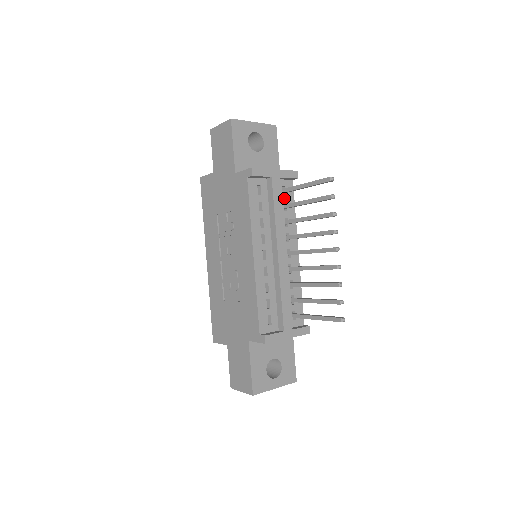
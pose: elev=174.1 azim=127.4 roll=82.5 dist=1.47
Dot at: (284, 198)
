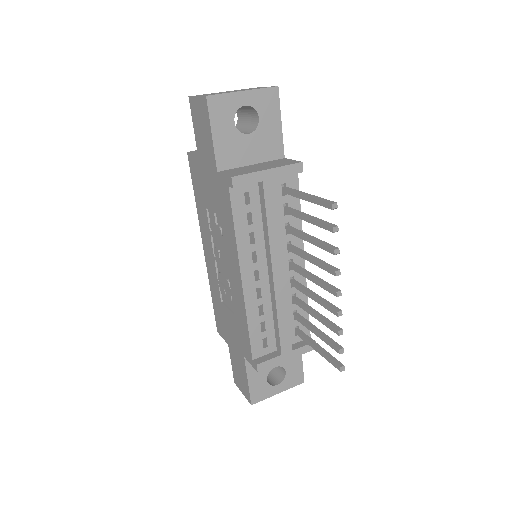
Dot at: (284, 198)
